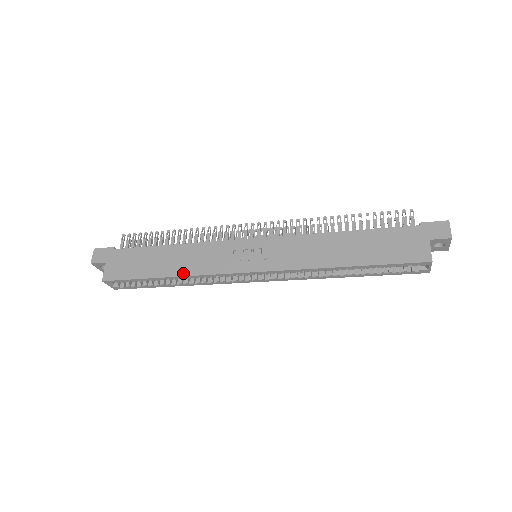
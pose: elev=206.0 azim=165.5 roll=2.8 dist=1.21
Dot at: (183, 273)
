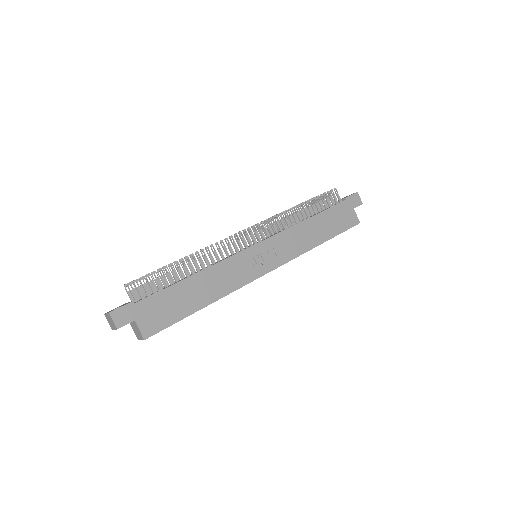
Dot at: (219, 296)
